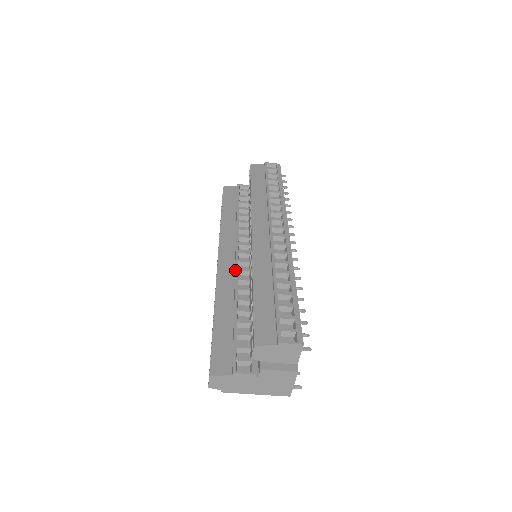
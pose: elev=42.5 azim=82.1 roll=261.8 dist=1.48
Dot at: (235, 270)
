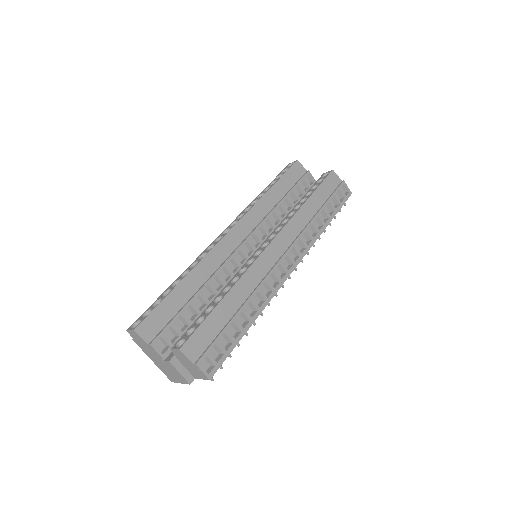
Dot at: (231, 256)
